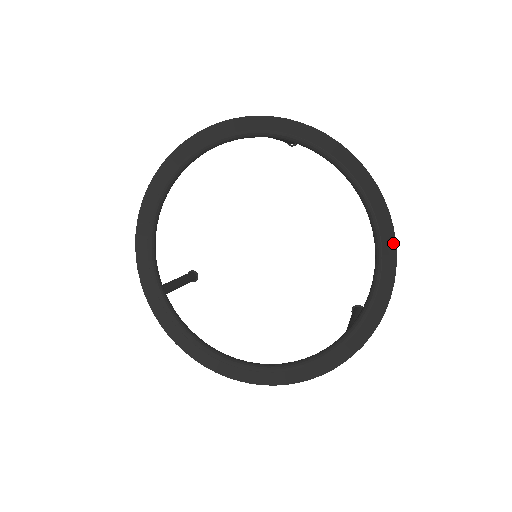
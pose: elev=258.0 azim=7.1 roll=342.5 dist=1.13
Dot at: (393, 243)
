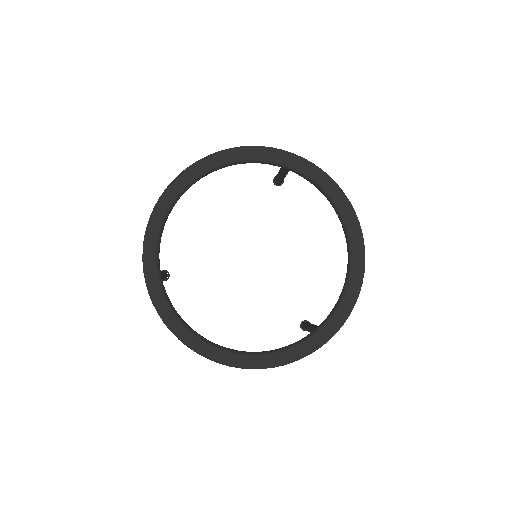
Dot at: (363, 263)
